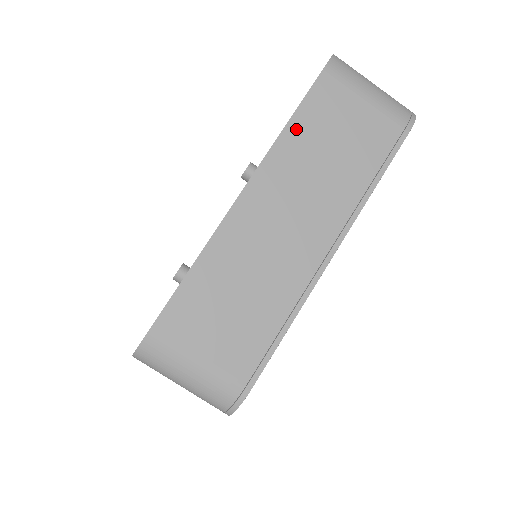
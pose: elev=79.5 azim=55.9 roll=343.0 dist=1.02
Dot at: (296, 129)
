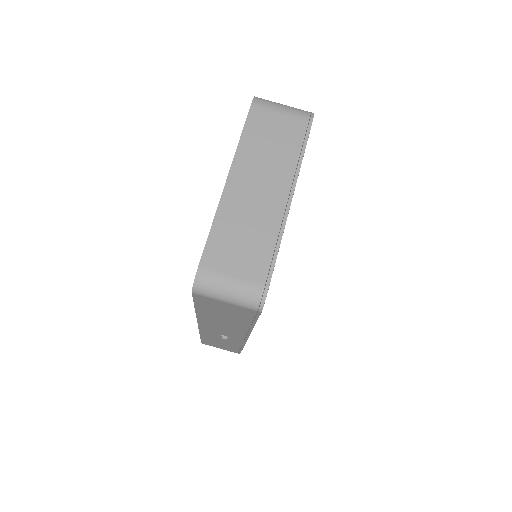
Dot at: (246, 139)
